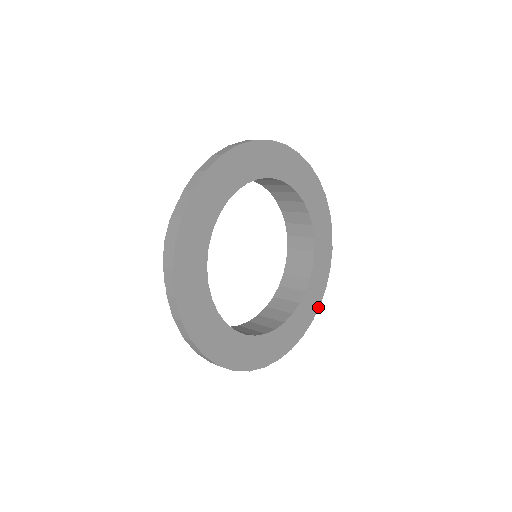
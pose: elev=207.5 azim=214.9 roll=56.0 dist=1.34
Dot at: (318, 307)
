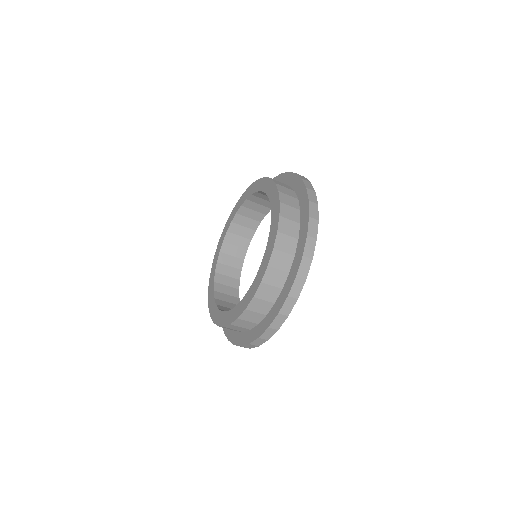
Dot at: occluded
